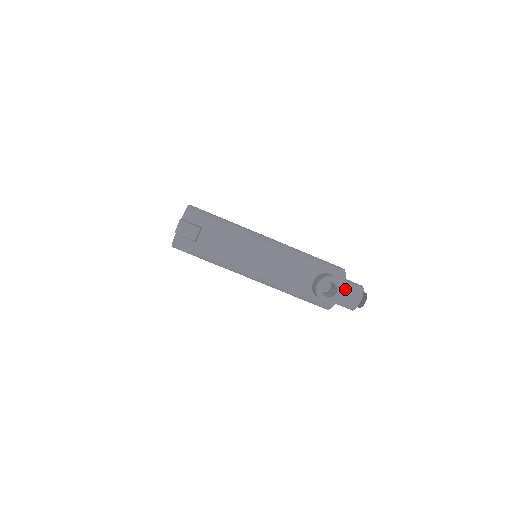
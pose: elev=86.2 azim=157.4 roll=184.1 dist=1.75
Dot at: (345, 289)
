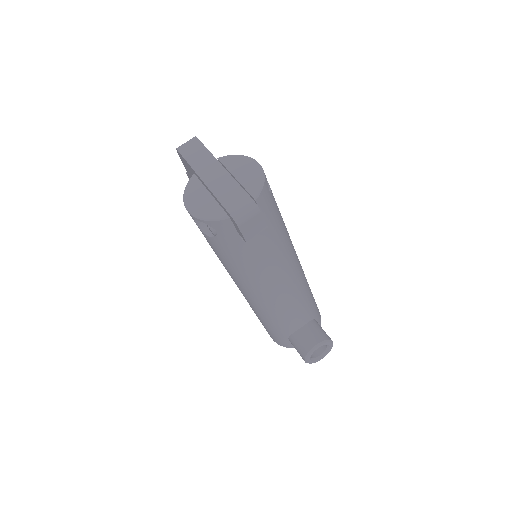
Dot at: occluded
